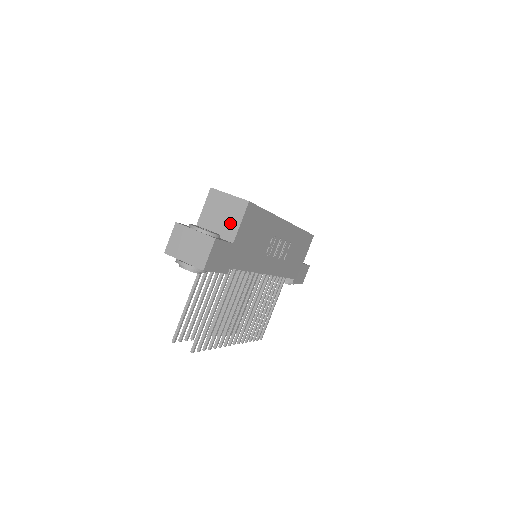
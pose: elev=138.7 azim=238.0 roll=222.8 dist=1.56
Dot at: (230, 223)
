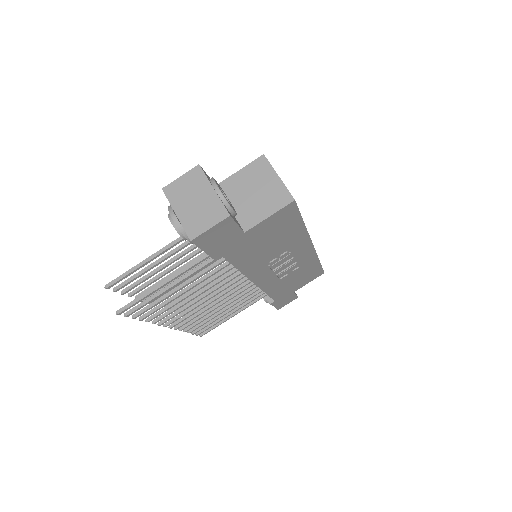
Dot at: (257, 208)
